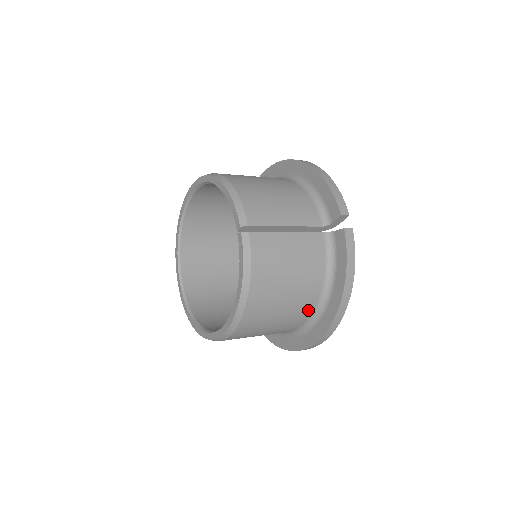
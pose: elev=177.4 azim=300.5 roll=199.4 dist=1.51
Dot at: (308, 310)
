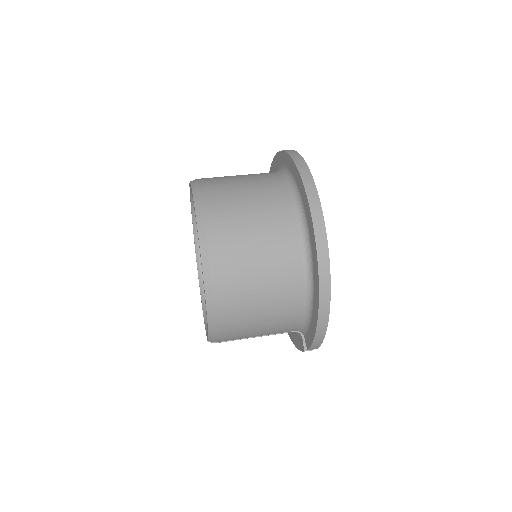
Dot at: occluded
